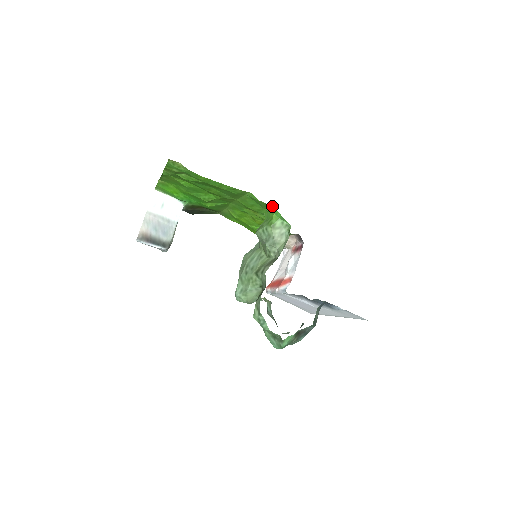
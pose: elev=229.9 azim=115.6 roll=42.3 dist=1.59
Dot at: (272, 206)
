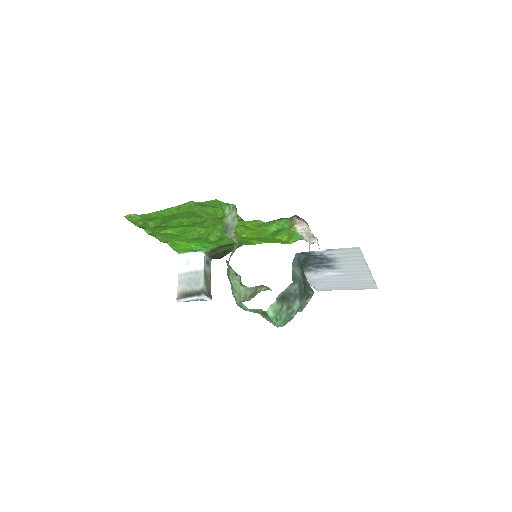
Dot at: (214, 200)
